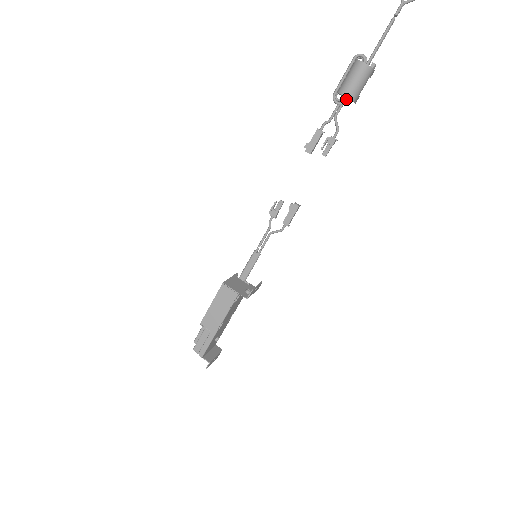
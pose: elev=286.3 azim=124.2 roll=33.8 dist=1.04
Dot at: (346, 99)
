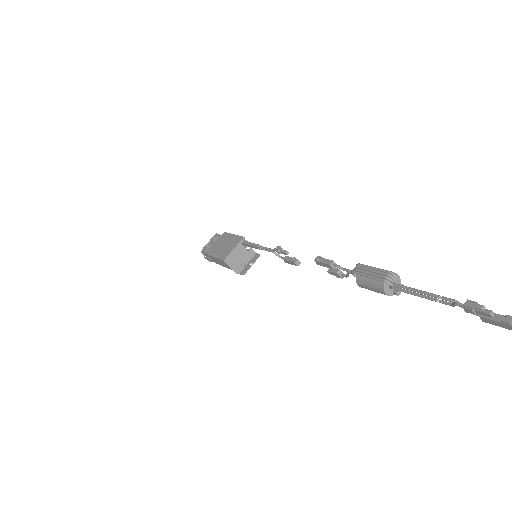
Dot at: occluded
